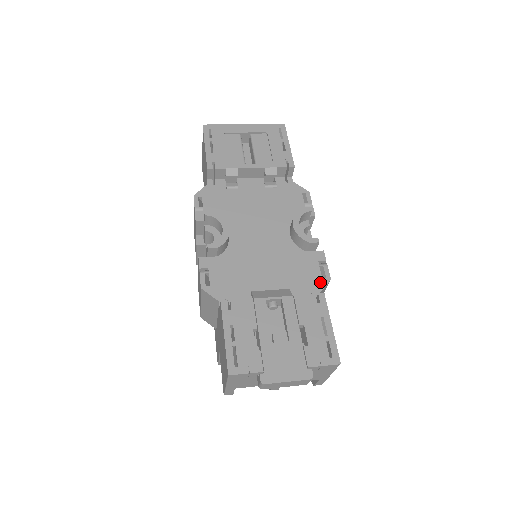
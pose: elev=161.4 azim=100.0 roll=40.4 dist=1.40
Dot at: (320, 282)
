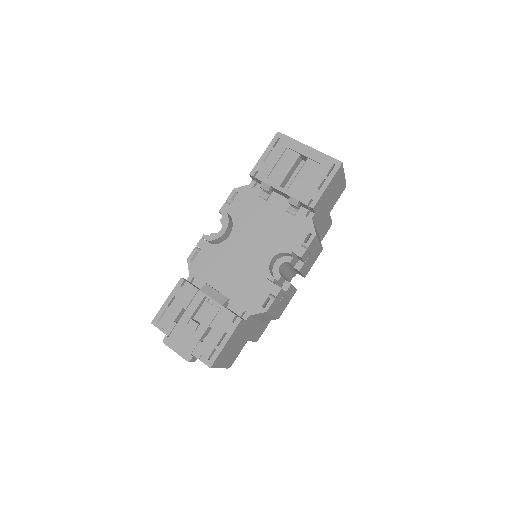
Dot at: (258, 308)
